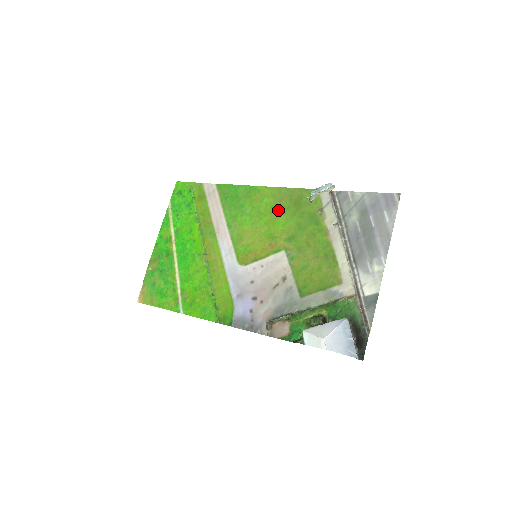
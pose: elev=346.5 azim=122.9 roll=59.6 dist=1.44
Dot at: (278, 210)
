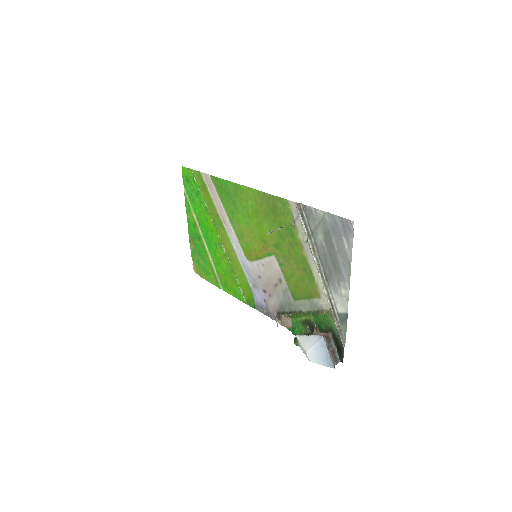
Dot at: (261, 215)
